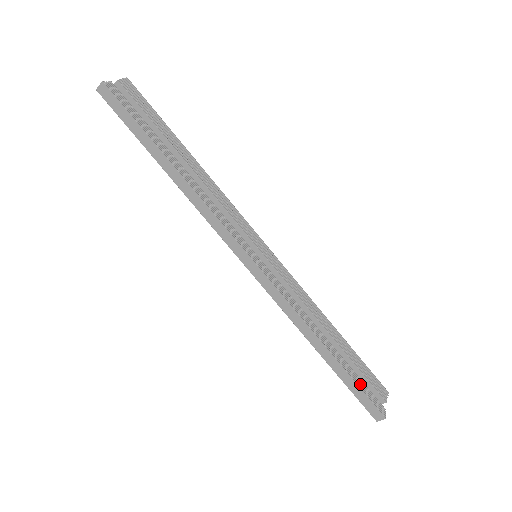
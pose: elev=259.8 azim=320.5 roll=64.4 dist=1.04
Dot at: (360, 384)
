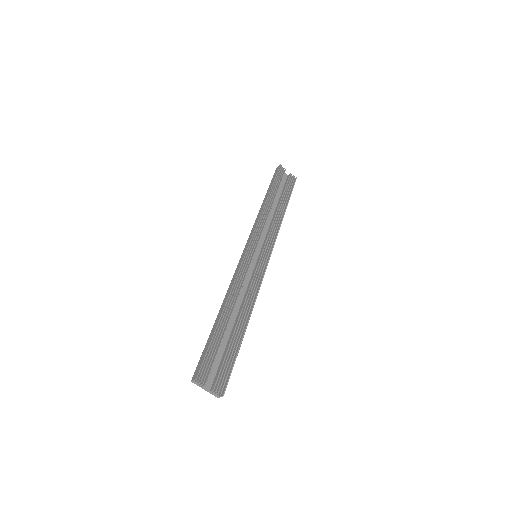
Dot at: (213, 348)
